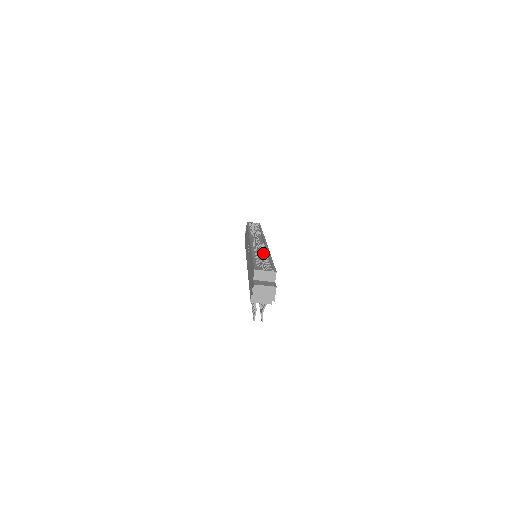
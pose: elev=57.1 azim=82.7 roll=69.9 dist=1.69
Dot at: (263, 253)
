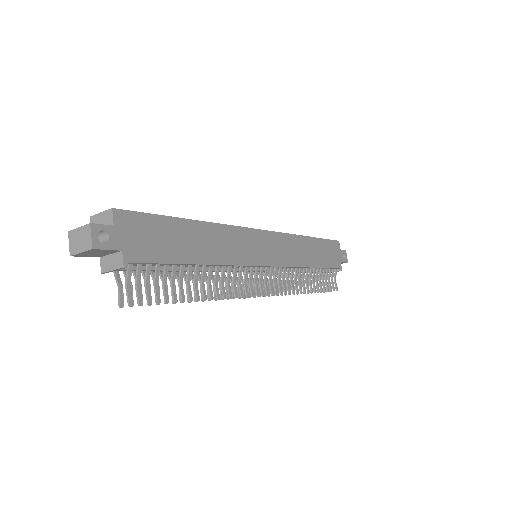
Dot at: occluded
